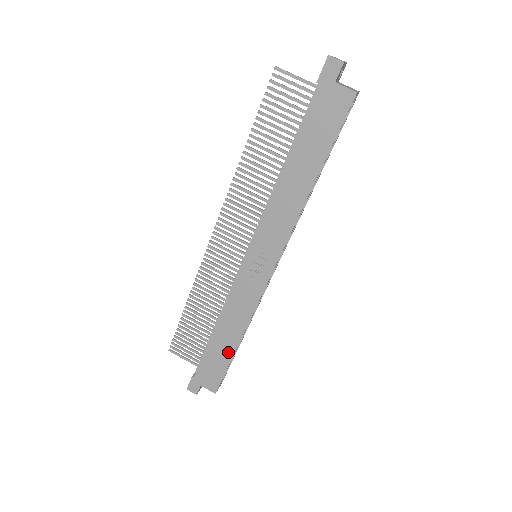
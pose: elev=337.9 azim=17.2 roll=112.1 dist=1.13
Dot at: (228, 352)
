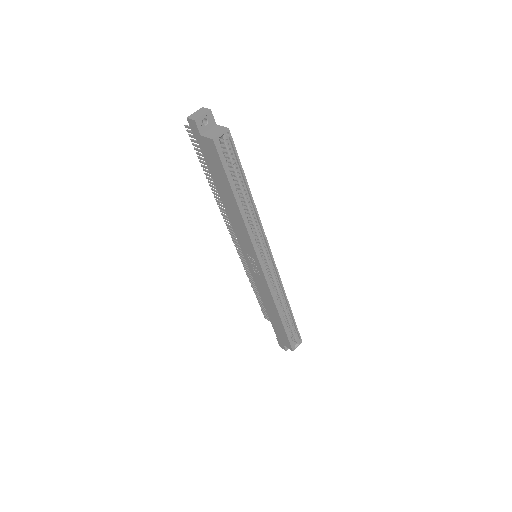
Dot at: (280, 324)
